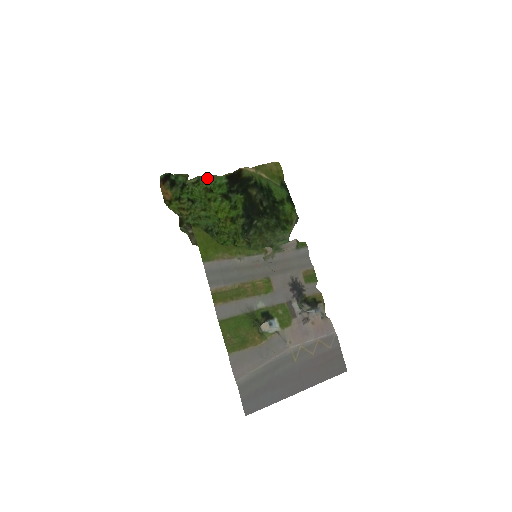
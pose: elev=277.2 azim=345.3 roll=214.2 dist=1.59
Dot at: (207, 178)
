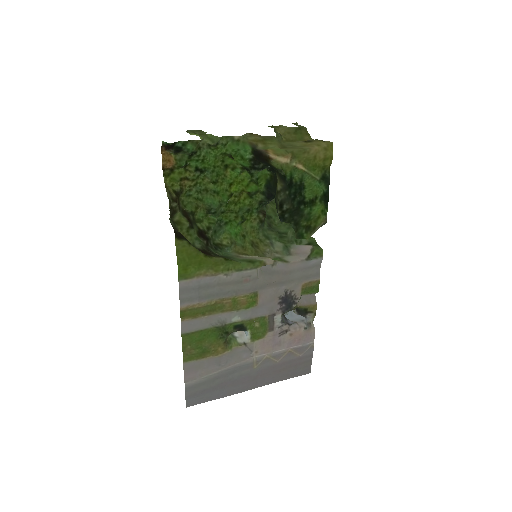
Dot at: (230, 140)
